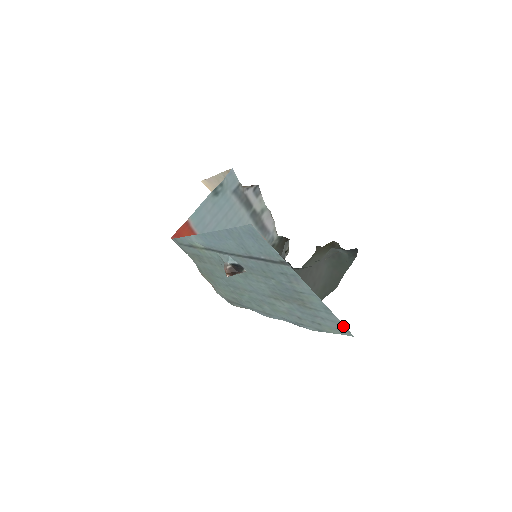
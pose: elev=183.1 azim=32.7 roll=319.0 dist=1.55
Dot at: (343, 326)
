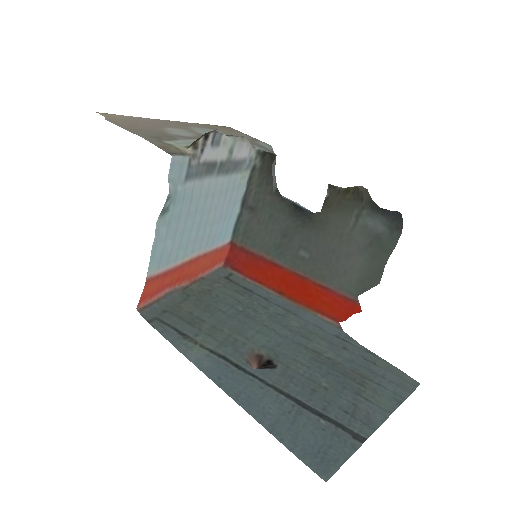
Dot at: (411, 389)
